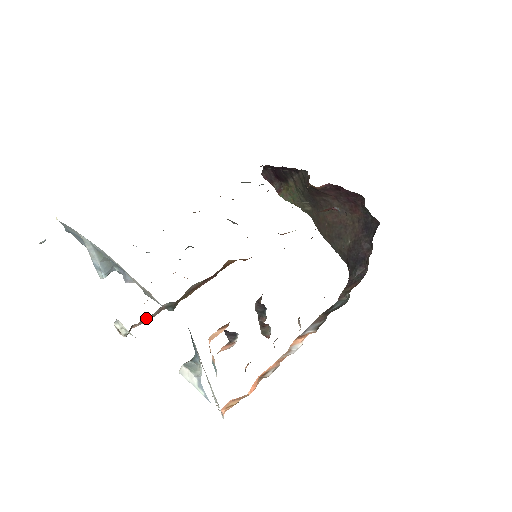
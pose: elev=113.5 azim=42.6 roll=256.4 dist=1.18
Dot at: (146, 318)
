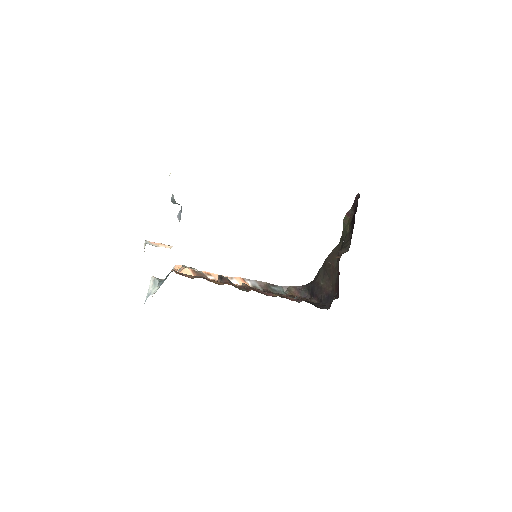
Dot at: occluded
